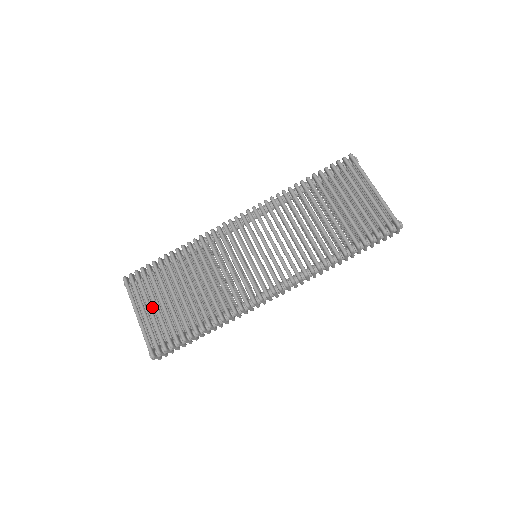
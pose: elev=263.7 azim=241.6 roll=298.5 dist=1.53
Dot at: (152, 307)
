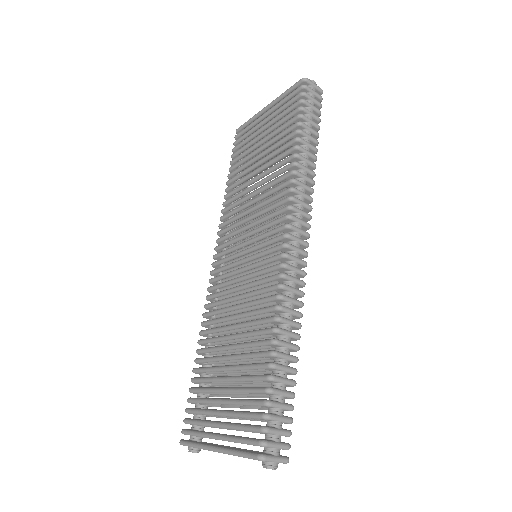
Dot at: occluded
